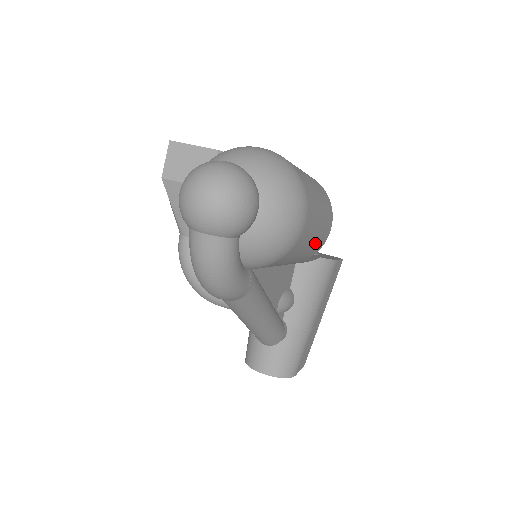
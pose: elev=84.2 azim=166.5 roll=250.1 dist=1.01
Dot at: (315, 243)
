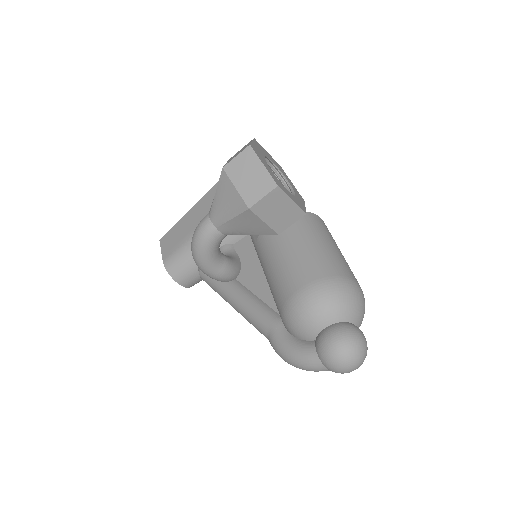
Dot at: occluded
